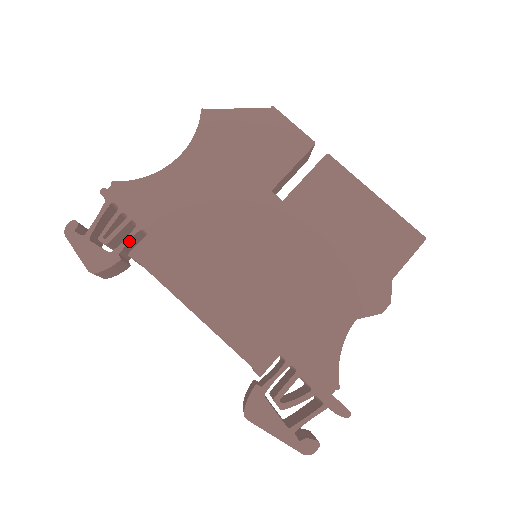
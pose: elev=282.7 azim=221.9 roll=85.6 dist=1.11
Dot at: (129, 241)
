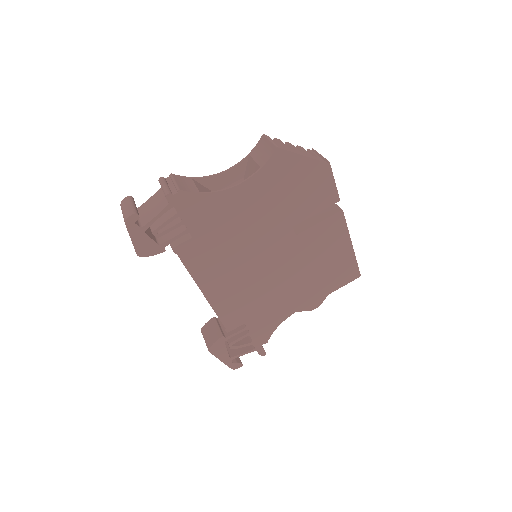
Dot at: (176, 238)
